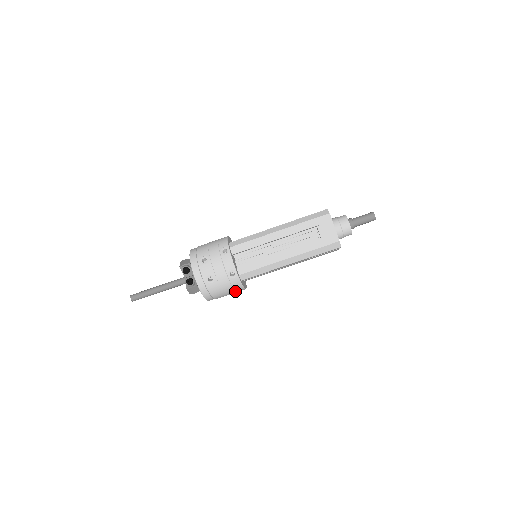
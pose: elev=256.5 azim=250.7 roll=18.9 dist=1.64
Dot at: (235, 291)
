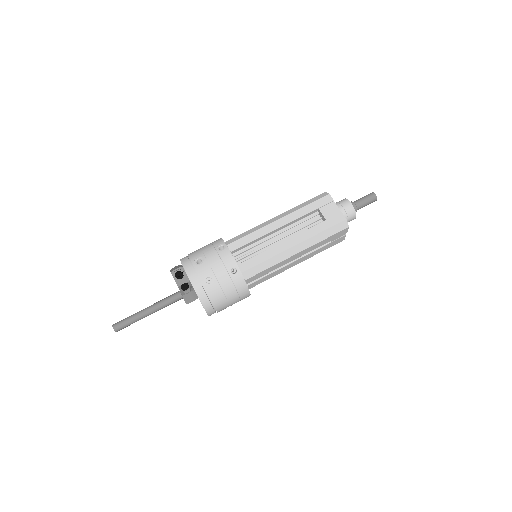
Dot at: (239, 296)
